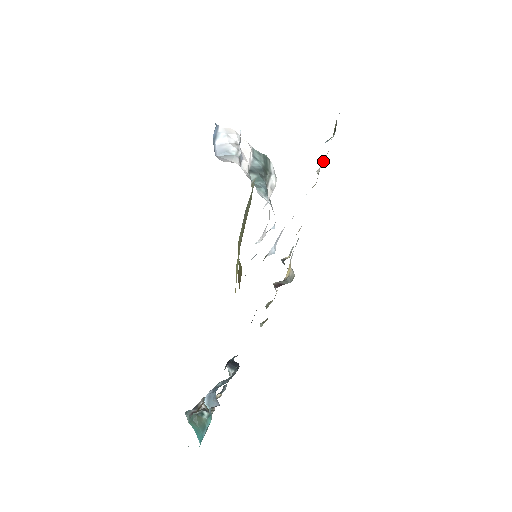
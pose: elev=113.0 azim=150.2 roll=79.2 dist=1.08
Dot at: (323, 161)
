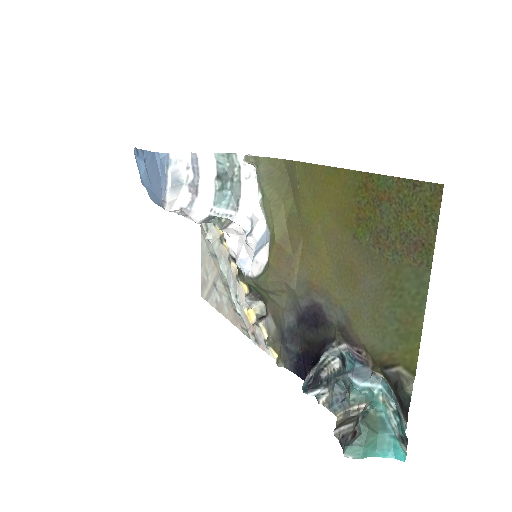
Dot at: (210, 223)
